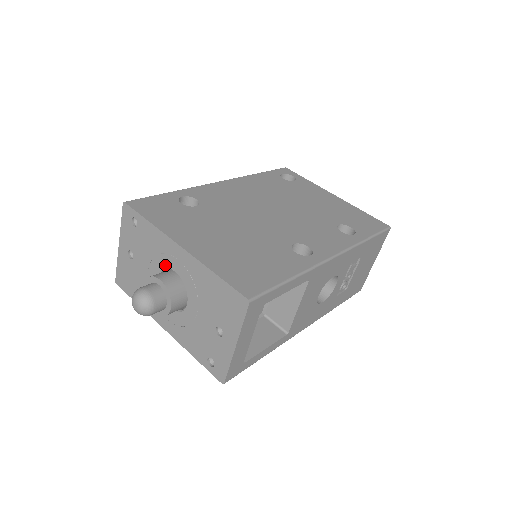
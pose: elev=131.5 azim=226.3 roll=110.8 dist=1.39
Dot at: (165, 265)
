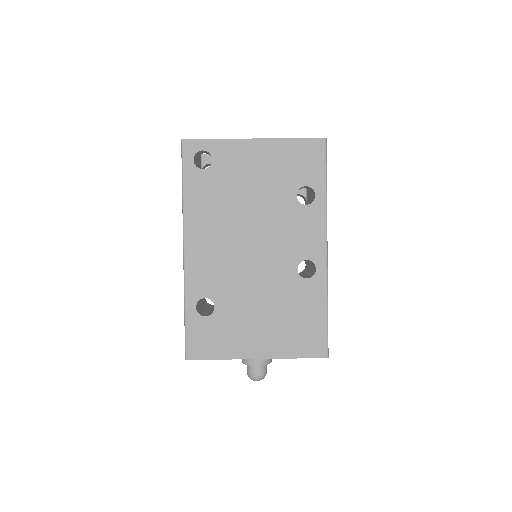
Dot at: occluded
